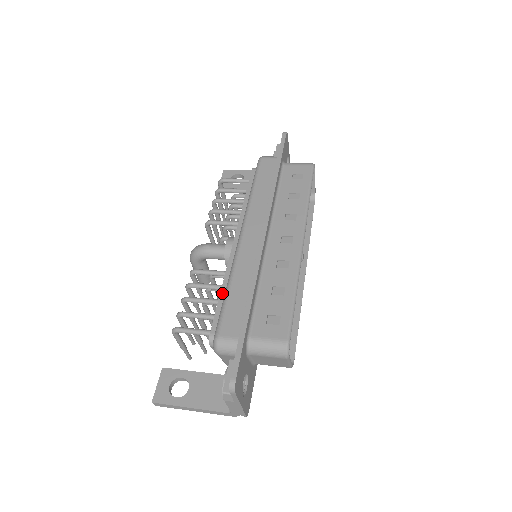
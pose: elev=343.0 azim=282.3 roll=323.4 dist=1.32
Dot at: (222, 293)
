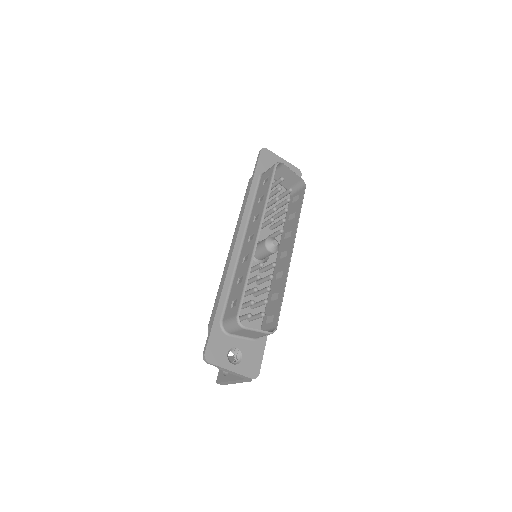
Dot at: occluded
